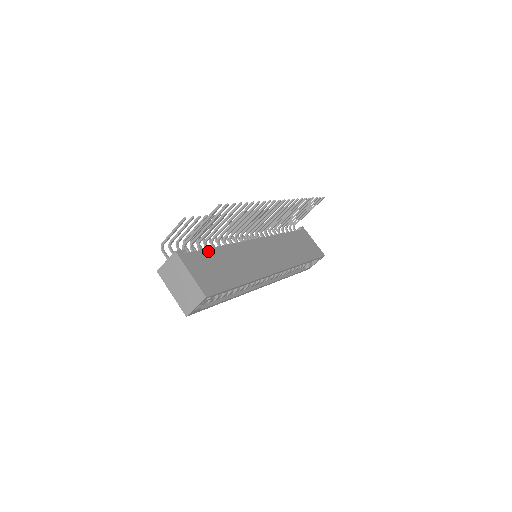
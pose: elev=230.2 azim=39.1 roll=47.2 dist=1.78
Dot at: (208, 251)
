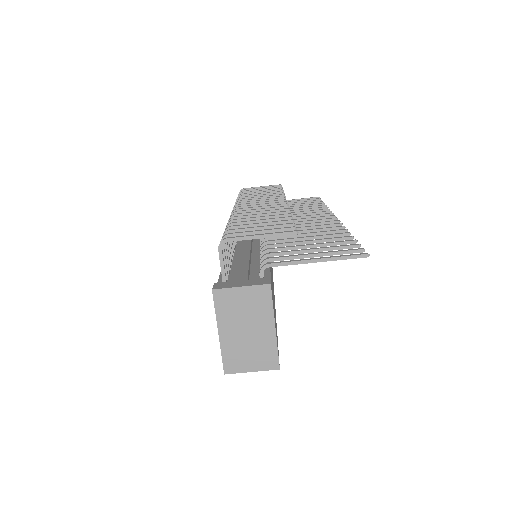
Dot at: occluded
